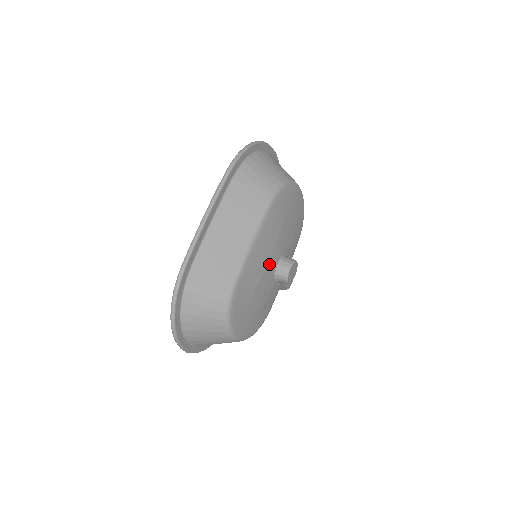
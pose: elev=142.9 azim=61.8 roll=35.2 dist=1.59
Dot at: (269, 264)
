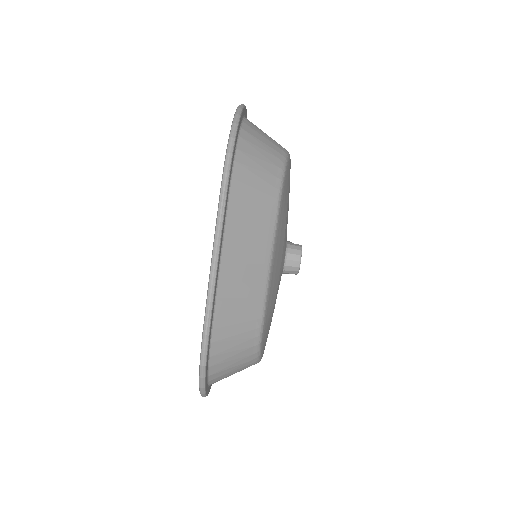
Dot at: (280, 269)
